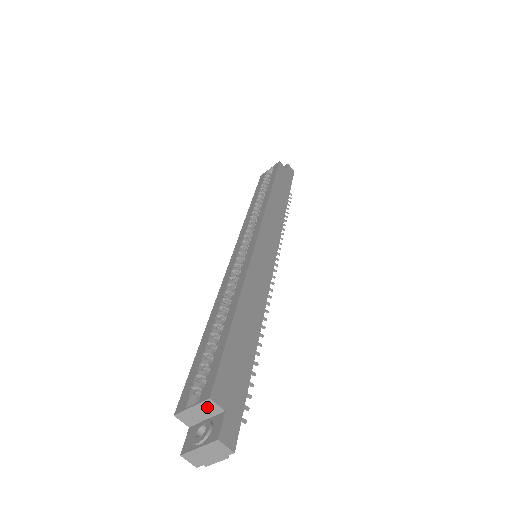
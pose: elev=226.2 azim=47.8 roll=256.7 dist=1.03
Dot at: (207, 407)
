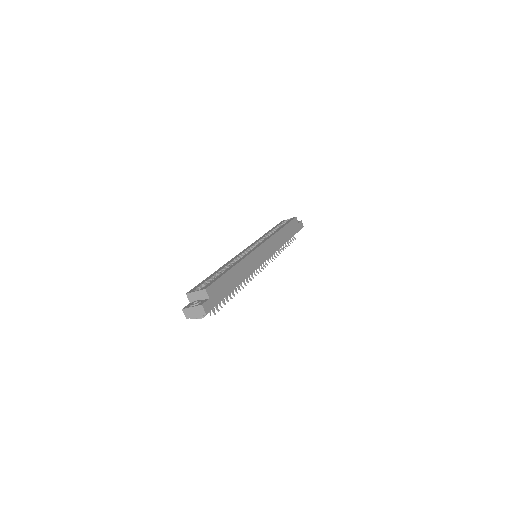
Dot at: (202, 293)
